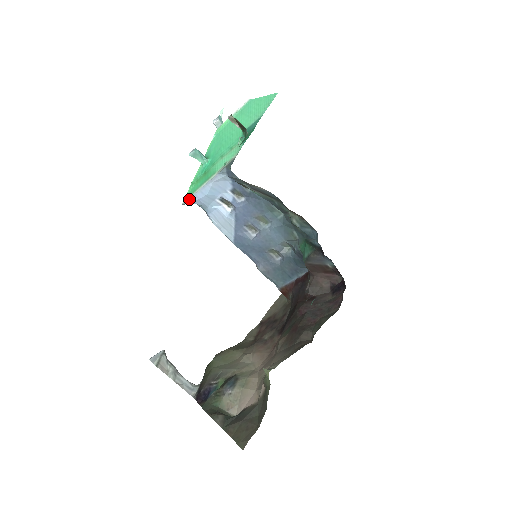
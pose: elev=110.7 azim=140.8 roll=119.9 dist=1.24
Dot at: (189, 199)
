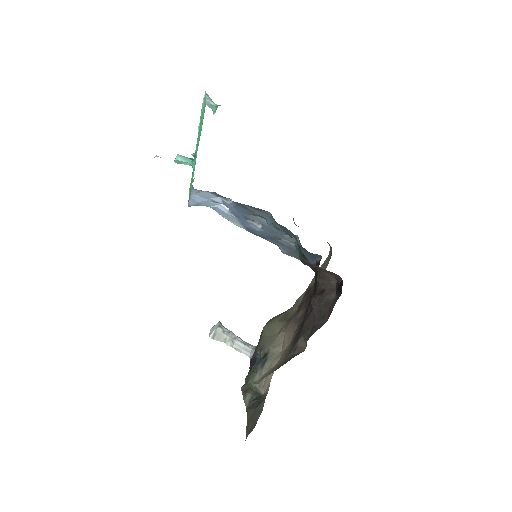
Dot at: (188, 204)
